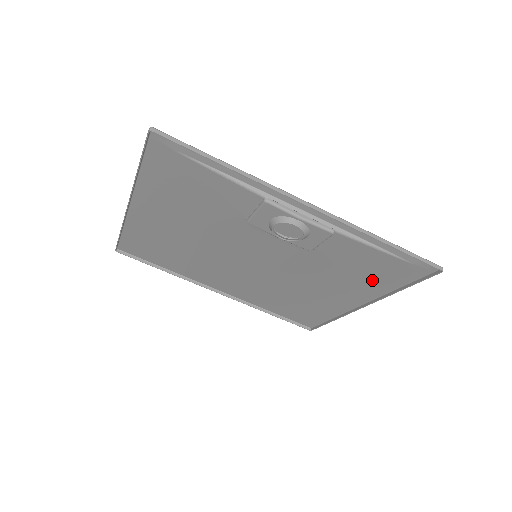
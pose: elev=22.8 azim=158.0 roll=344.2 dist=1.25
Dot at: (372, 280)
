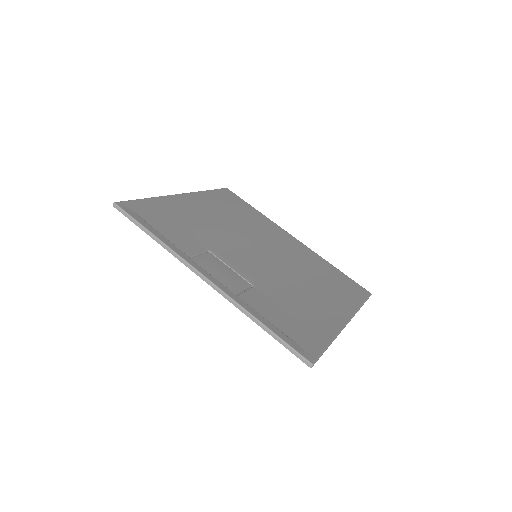
Dot at: (312, 324)
